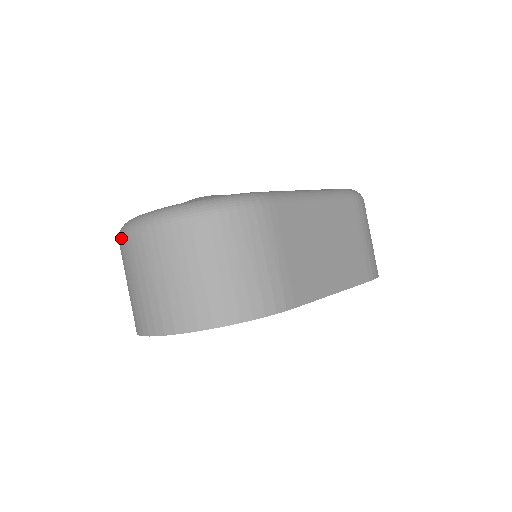
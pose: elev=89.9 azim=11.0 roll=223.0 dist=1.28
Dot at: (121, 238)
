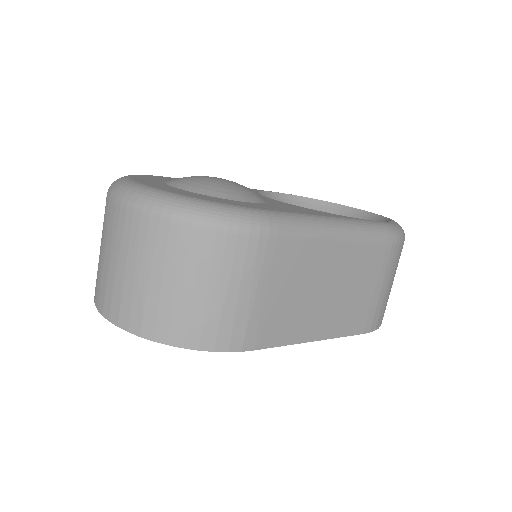
Dot at: (107, 195)
